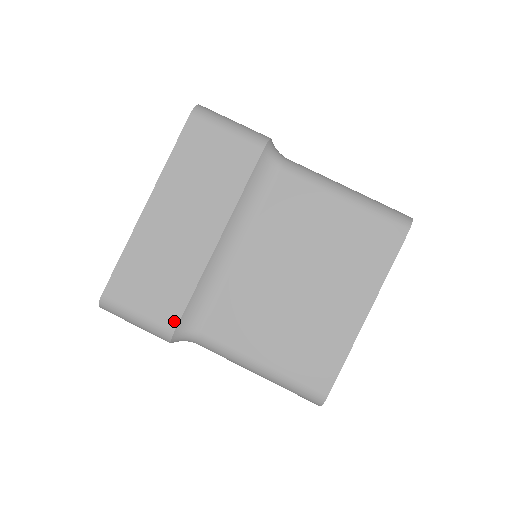
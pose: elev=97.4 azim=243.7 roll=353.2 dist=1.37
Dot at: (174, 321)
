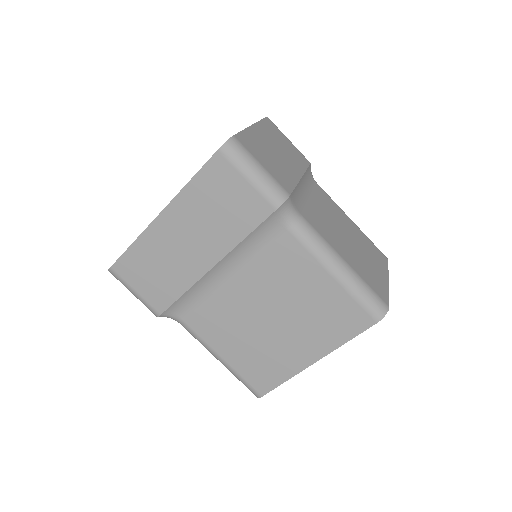
Dot at: (162, 308)
